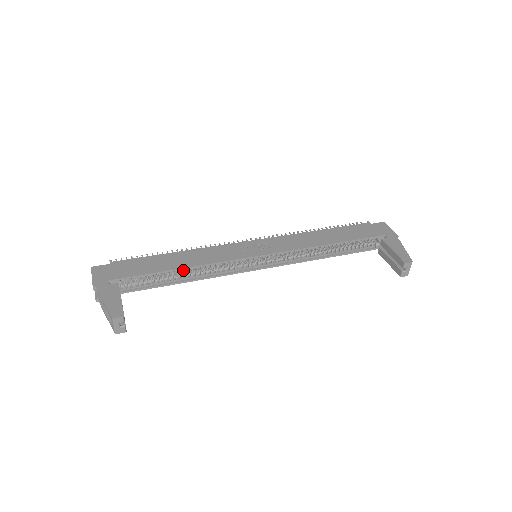
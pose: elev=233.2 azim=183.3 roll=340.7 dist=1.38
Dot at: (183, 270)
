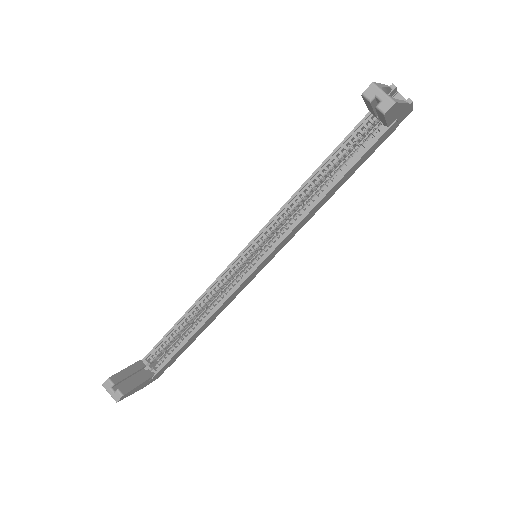
Dot at: (190, 317)
